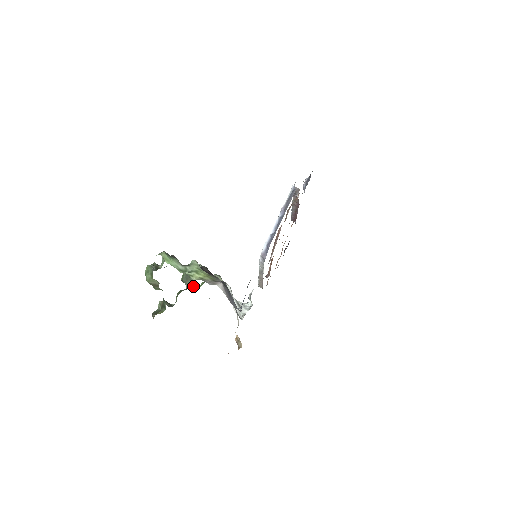
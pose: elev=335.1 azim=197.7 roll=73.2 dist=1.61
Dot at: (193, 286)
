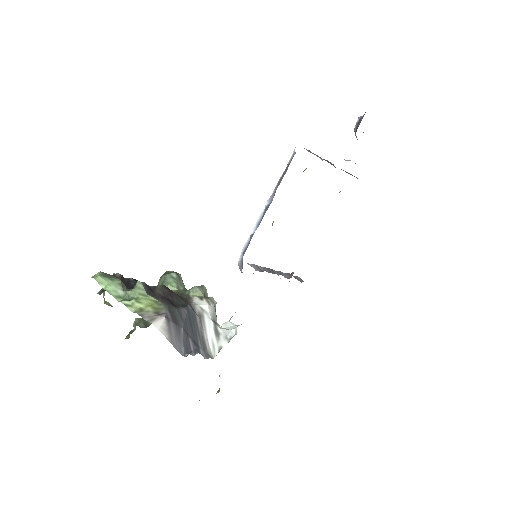
Dot at: occluded
